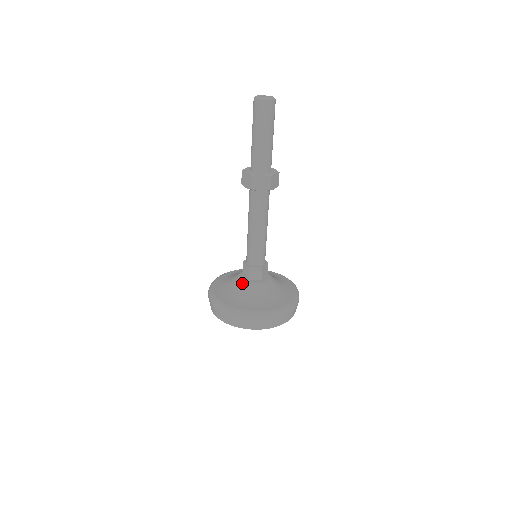
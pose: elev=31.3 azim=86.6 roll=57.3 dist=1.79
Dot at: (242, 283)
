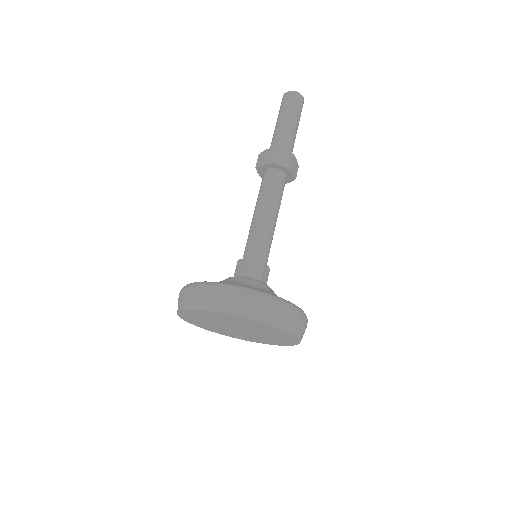
Dot at: (234, 277)
